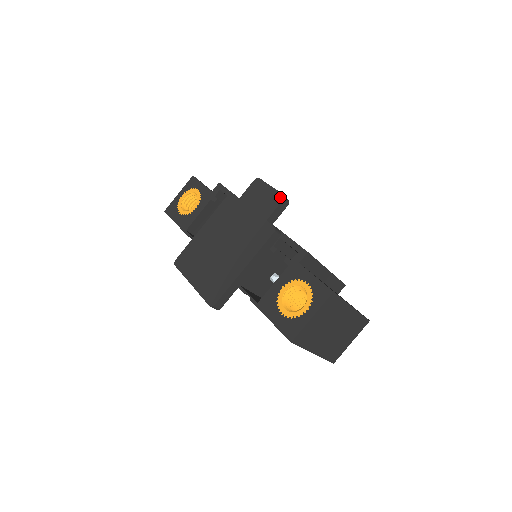
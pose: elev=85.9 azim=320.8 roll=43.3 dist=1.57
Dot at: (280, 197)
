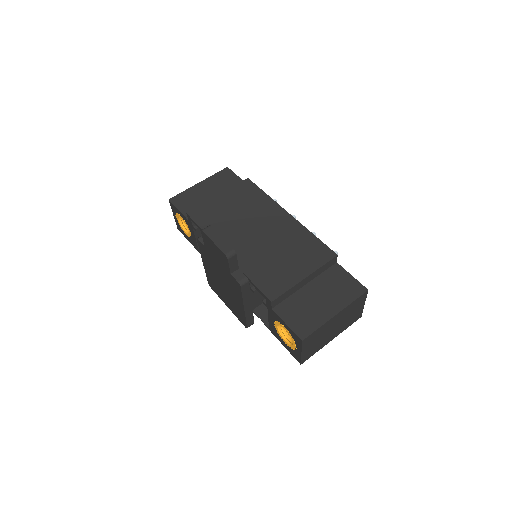
Dot at: (225, 257)
